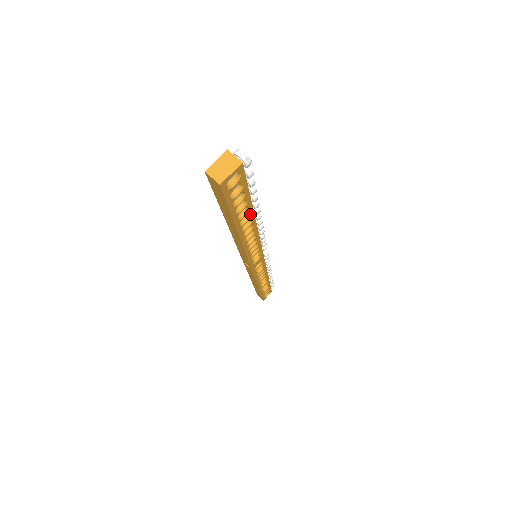
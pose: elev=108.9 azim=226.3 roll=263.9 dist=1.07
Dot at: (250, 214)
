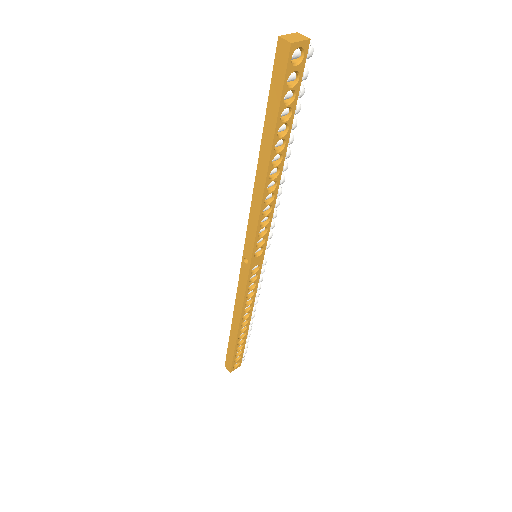
Dot at: (285, 144)
